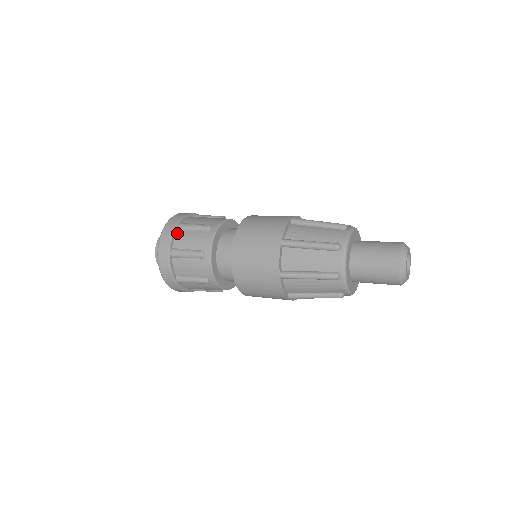
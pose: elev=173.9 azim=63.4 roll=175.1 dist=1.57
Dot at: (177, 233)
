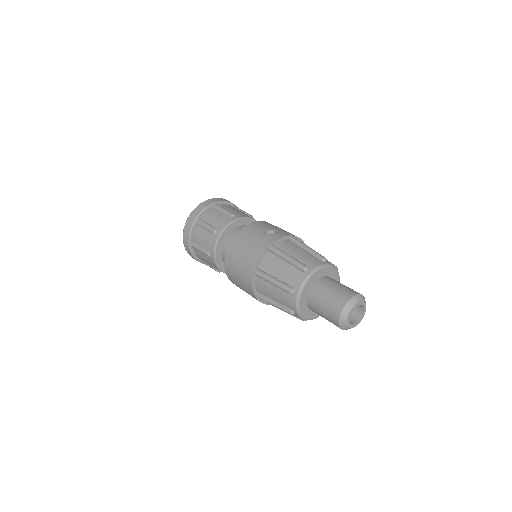
Dot at: (195, 229)
